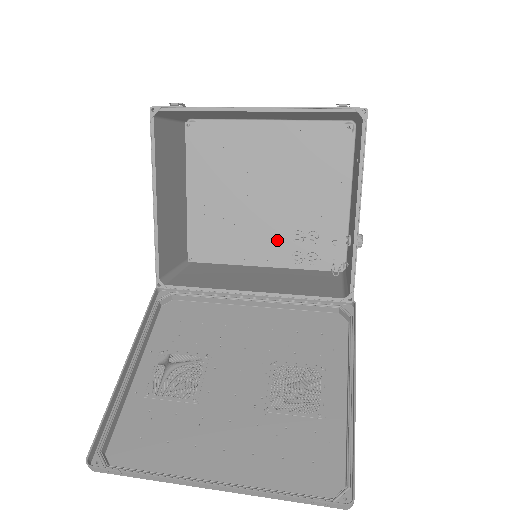
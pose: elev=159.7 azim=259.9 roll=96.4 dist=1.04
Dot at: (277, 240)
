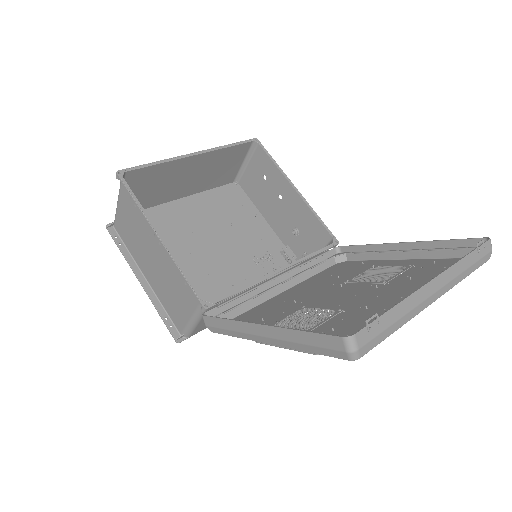
Dot at: (246, 270)
